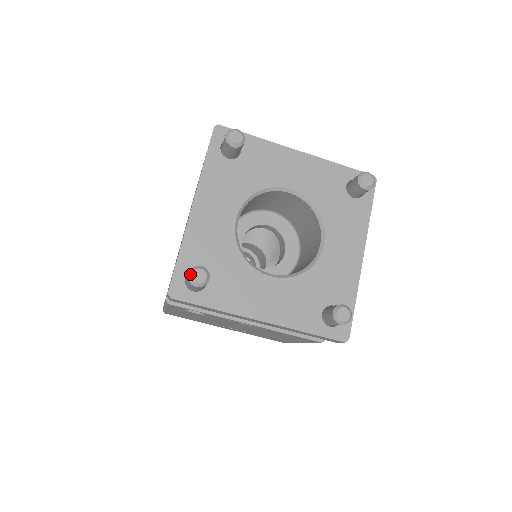
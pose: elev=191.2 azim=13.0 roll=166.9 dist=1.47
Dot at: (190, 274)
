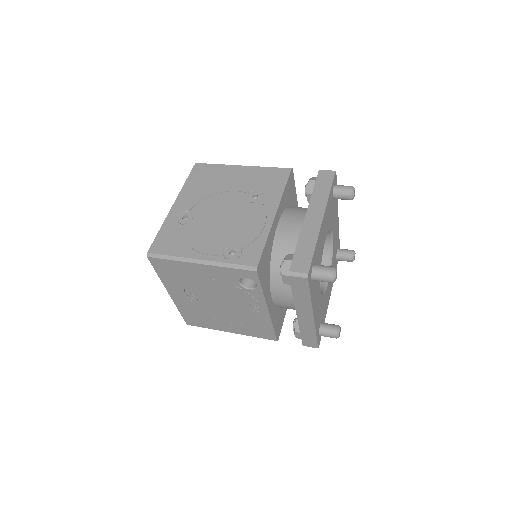
Dot at: (335, 271)
